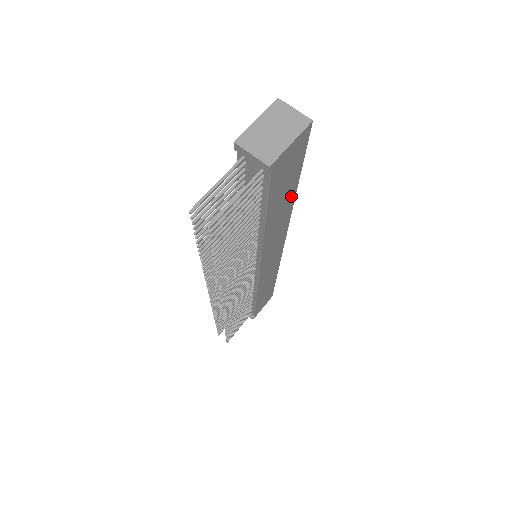
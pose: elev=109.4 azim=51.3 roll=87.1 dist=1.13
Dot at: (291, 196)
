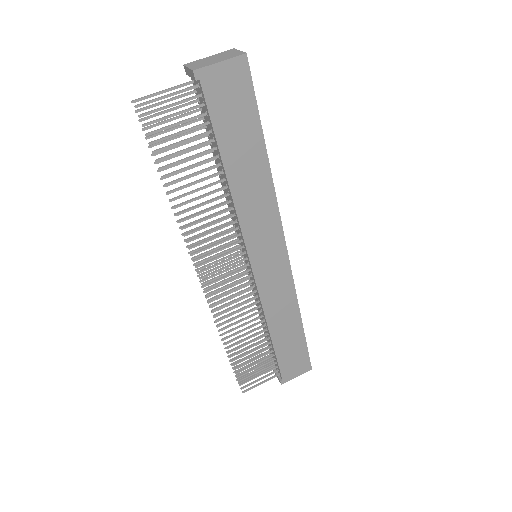
Dot at: (260, 158)
